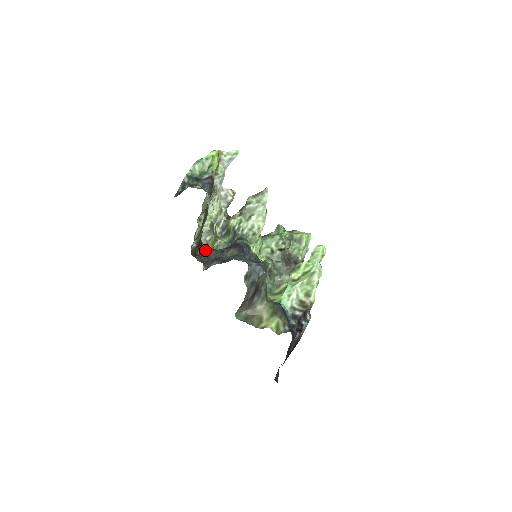
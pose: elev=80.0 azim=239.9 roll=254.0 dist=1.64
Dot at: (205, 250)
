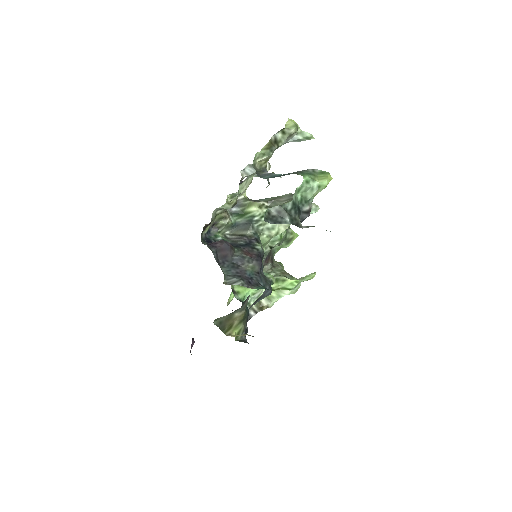
Dot at: (224, 244)
